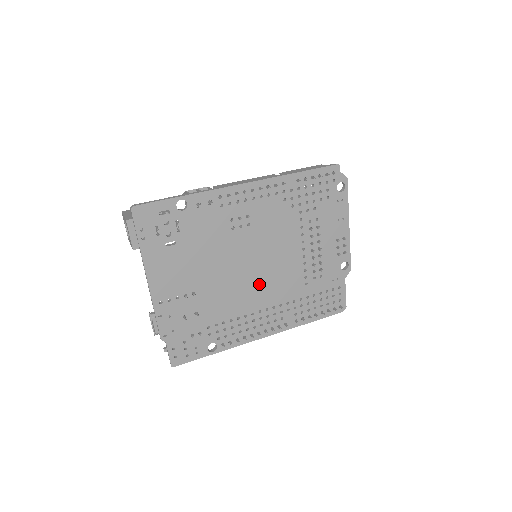
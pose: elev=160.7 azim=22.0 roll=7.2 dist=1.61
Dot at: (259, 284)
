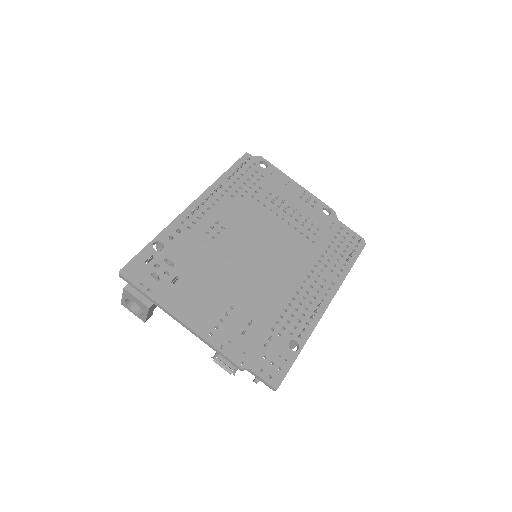
Dot at: (277, 266)
